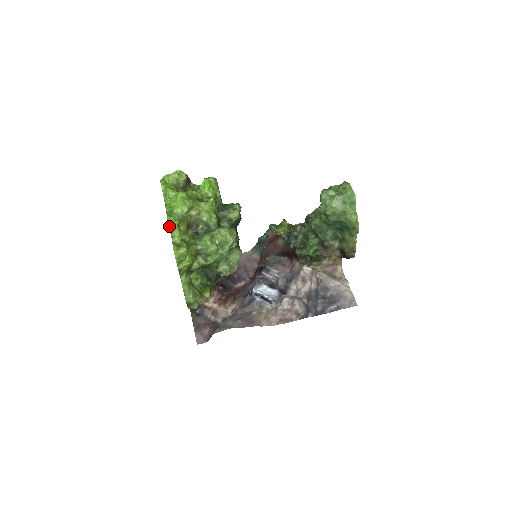
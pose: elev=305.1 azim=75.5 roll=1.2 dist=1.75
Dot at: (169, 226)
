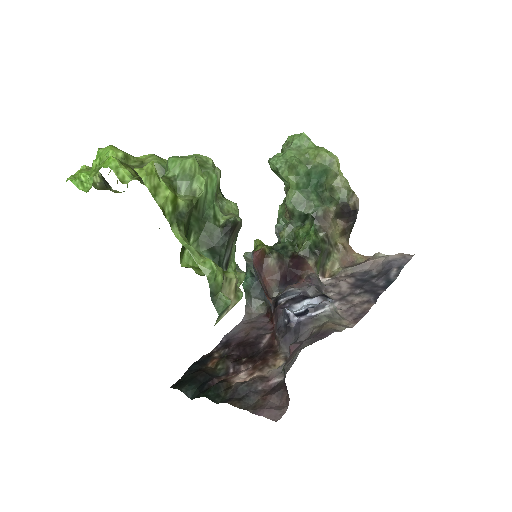
Dot at: (107, 167)
